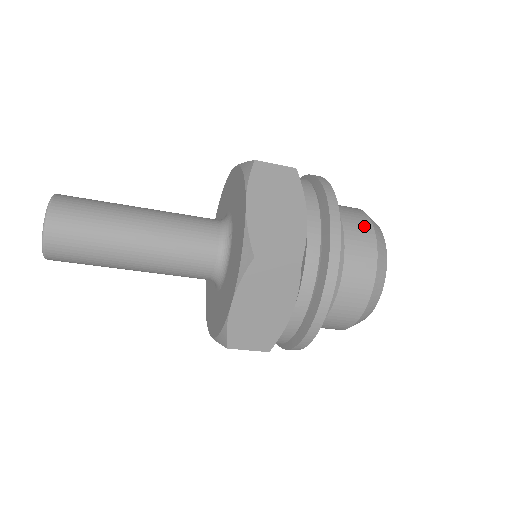
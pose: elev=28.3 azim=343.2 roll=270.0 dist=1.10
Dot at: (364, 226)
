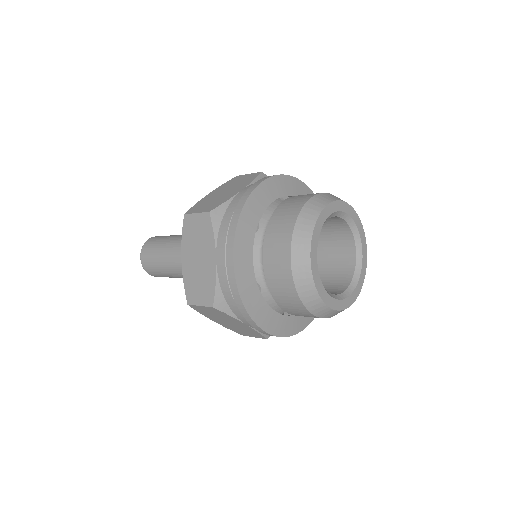
Dot at: (282, 244)
